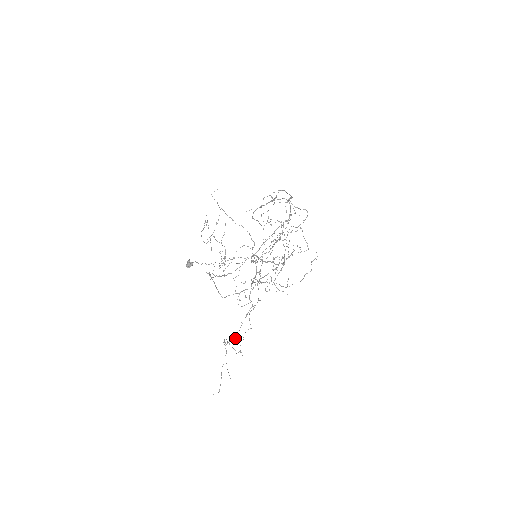
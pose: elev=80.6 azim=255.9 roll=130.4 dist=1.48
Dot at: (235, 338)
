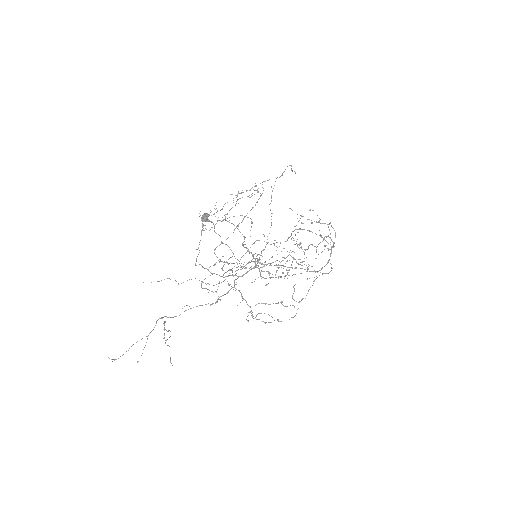
Dot at: (172, 317)
